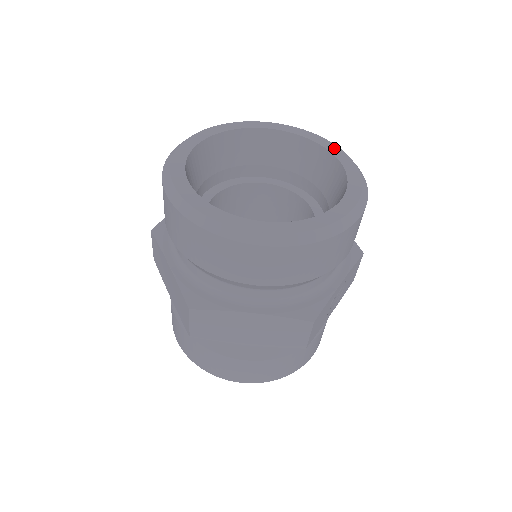
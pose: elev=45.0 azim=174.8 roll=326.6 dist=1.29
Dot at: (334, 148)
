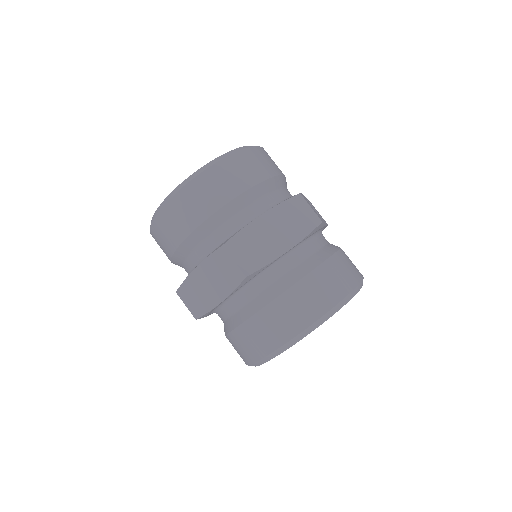
Dot at: occluded
